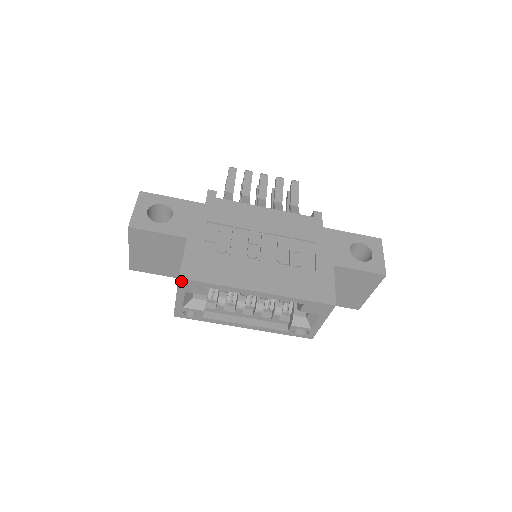
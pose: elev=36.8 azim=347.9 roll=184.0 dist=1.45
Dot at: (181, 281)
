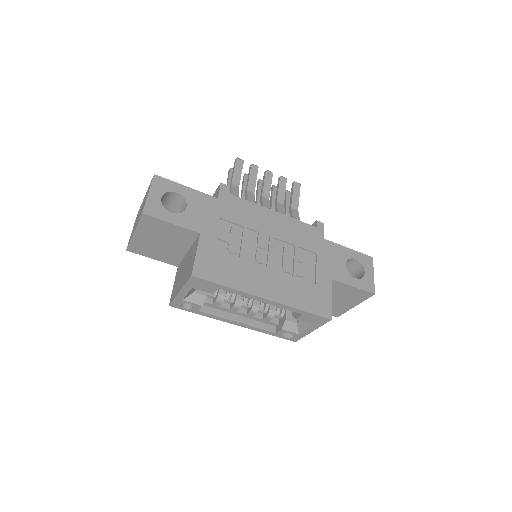
Dot at: (192, 279)
